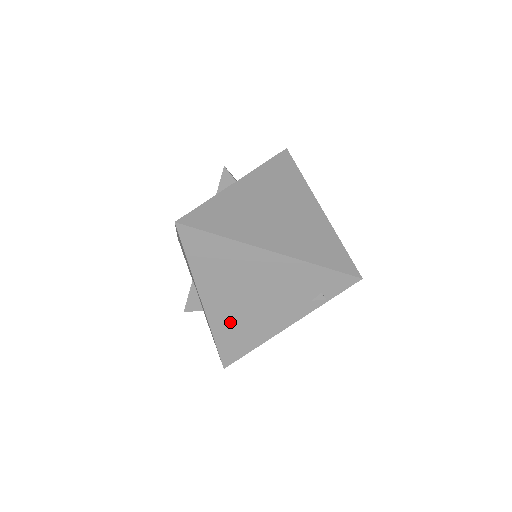
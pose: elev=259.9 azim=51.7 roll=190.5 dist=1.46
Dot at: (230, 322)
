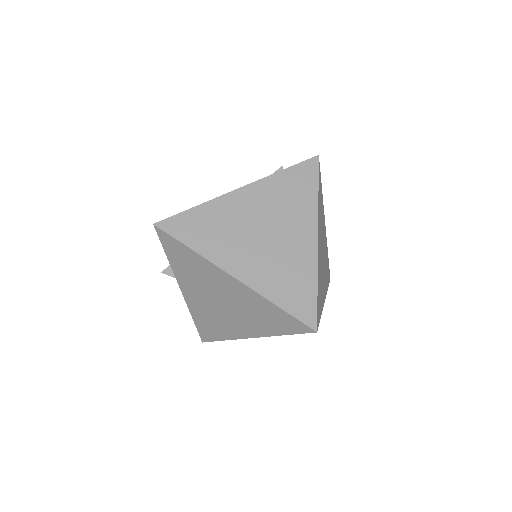
Dot at: occluded
